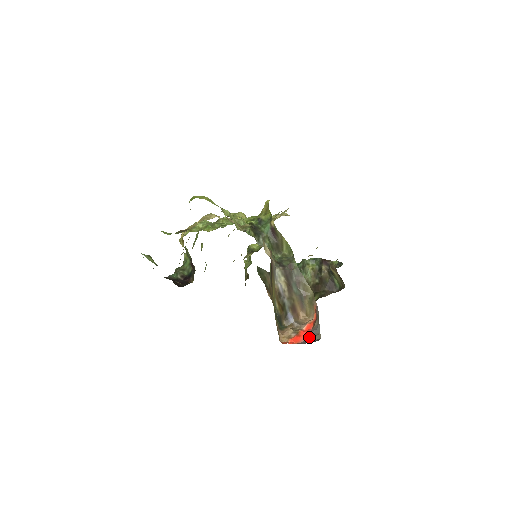
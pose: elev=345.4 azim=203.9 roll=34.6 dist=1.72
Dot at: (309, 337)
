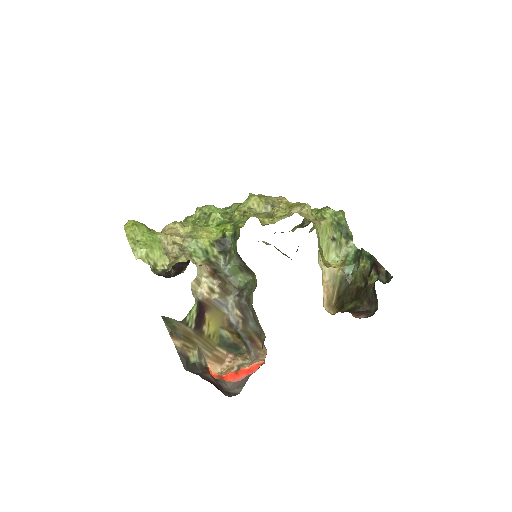
Dot at: (241, 382)
